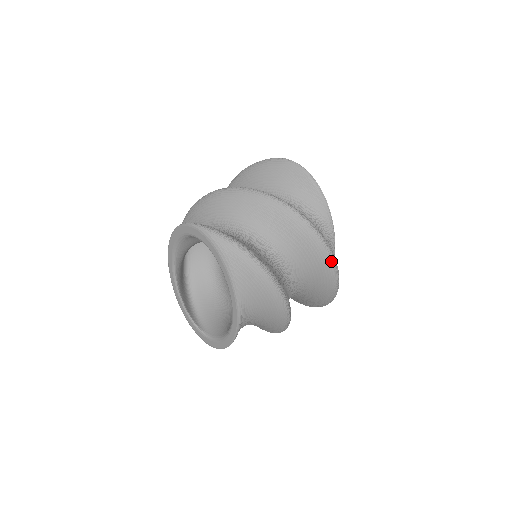
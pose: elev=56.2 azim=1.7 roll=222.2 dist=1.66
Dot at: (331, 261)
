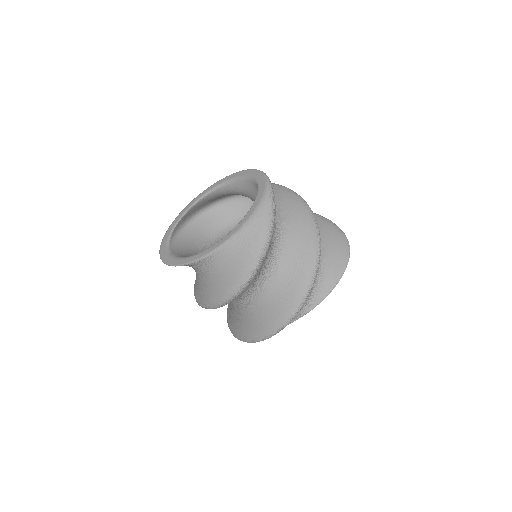
Dot at: (293, 313)
